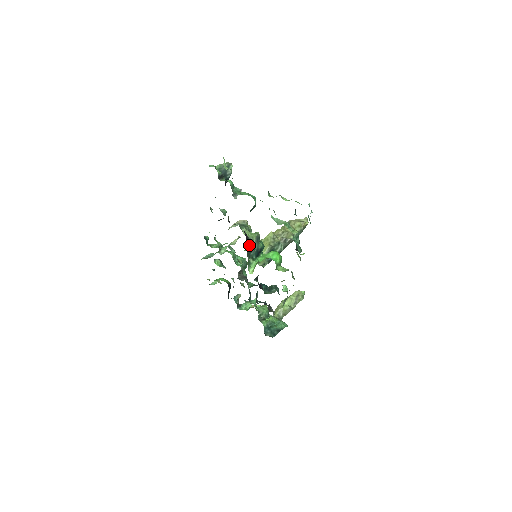
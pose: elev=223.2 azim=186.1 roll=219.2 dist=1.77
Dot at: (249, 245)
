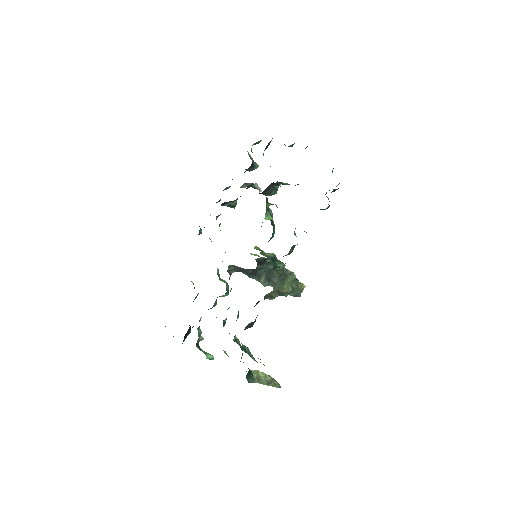
Dot at: occluded
